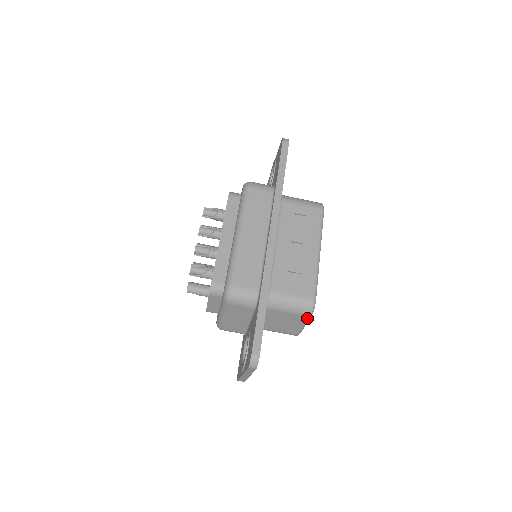
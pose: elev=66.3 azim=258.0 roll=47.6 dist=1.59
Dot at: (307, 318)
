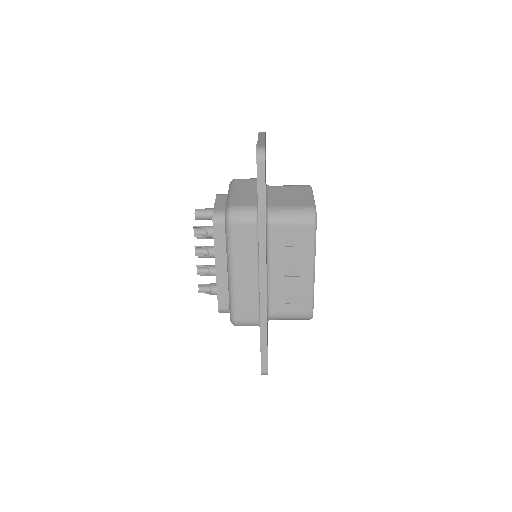
Dot at: occluded
